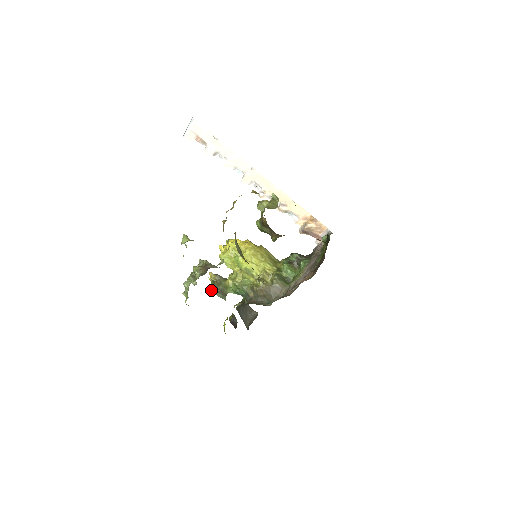
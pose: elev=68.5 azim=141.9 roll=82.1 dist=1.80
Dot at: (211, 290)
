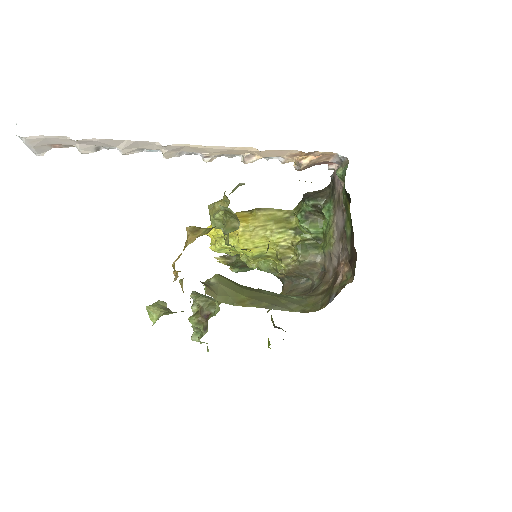
Dot at: occluded
